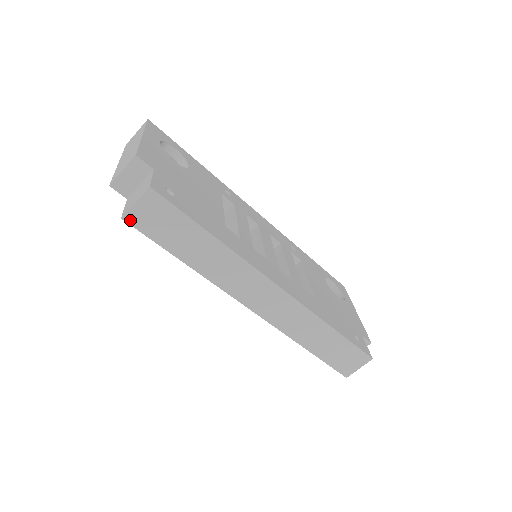
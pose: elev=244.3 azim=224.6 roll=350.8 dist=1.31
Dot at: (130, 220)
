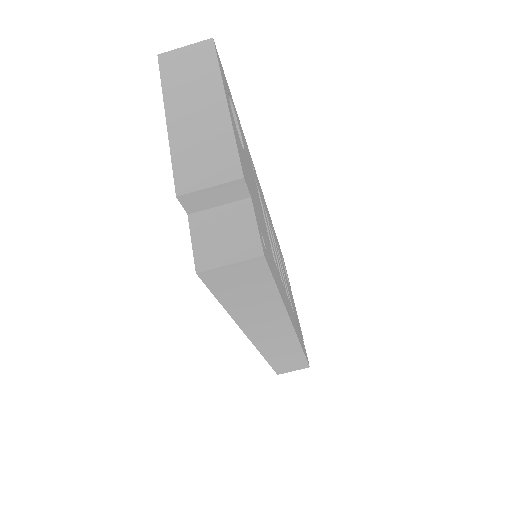
Dot at: (206, 276)
